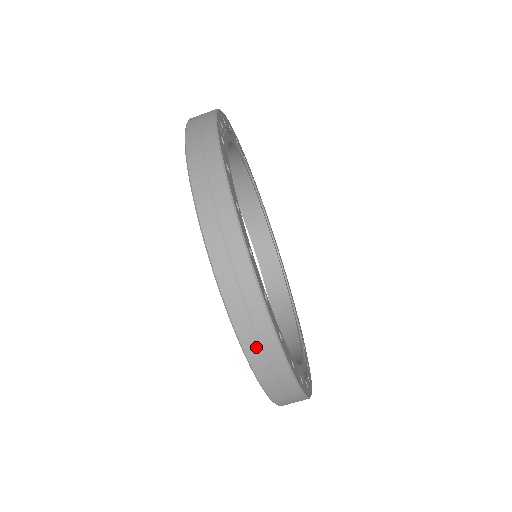
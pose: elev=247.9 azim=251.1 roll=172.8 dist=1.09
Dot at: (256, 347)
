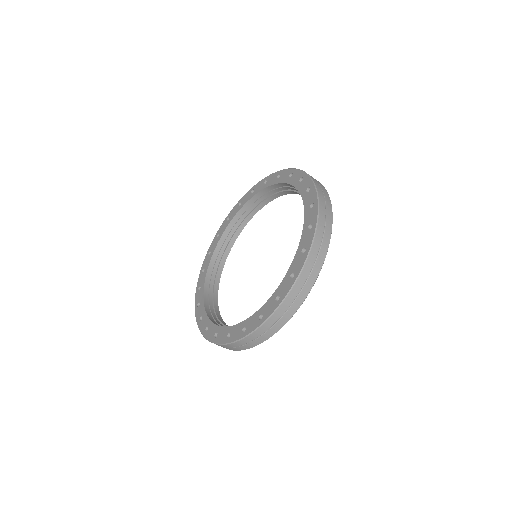
Dot at: (290, 302)
